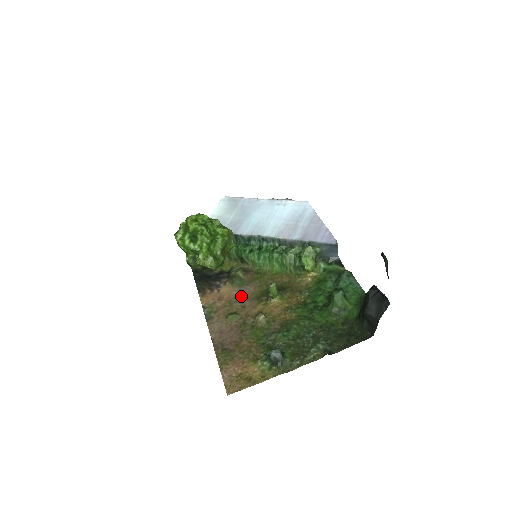
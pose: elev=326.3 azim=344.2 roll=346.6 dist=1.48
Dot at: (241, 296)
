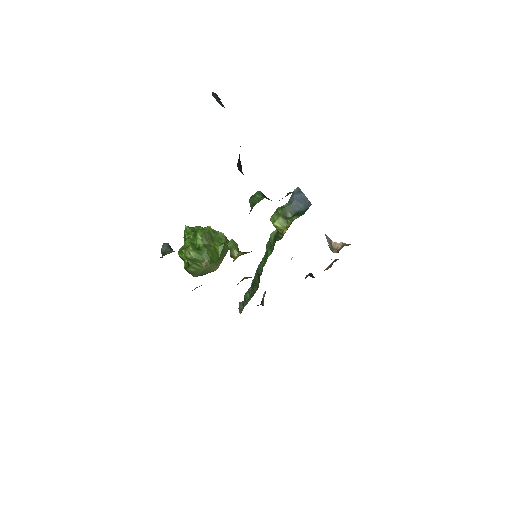
Dot at: occluded
